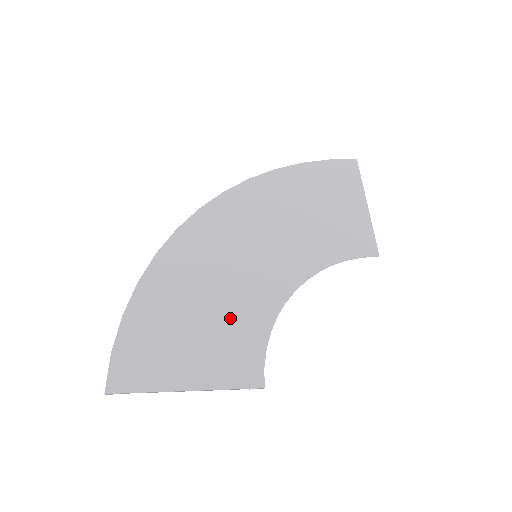
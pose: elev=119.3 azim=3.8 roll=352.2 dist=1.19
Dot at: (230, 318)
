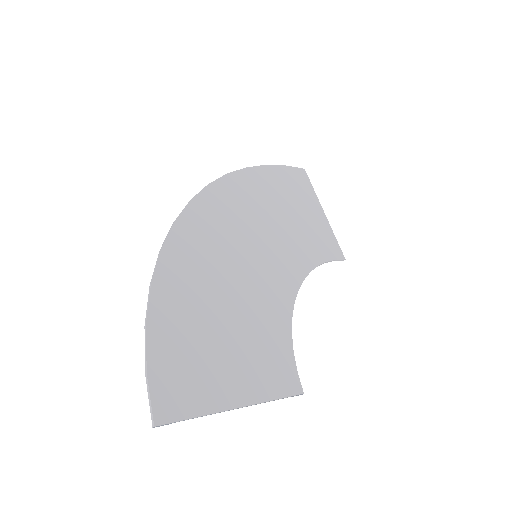
Dot at: (254, 322)
